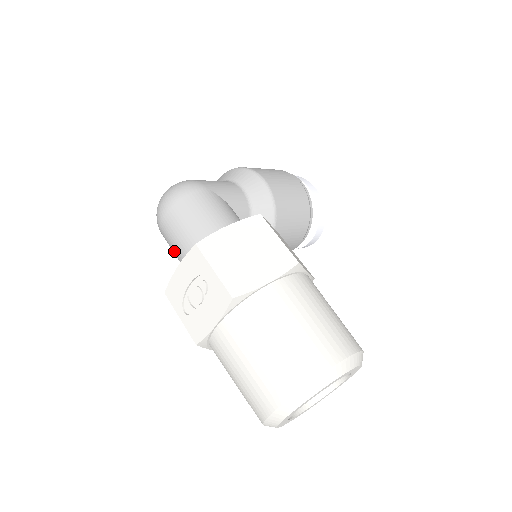
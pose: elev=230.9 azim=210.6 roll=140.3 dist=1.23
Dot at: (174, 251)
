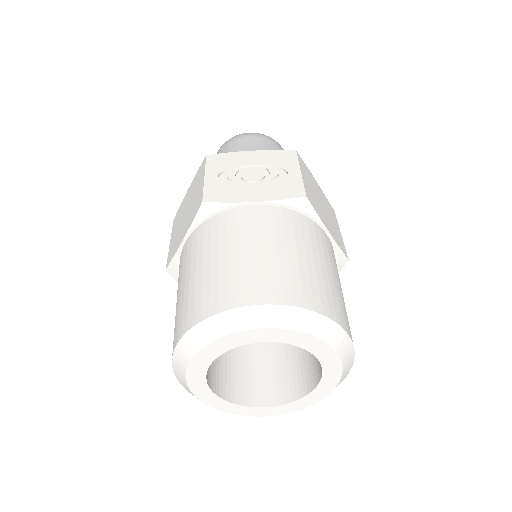
Dot at: occluded
